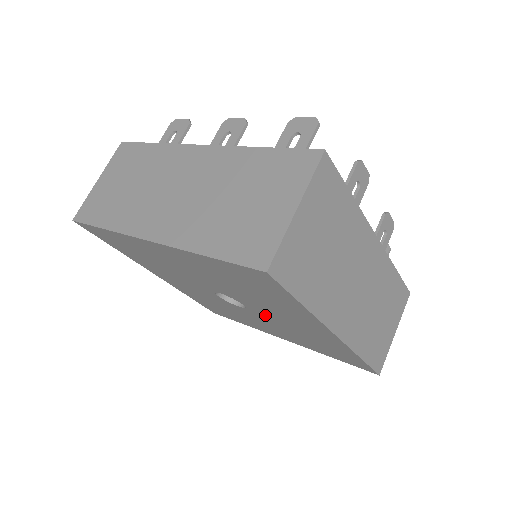
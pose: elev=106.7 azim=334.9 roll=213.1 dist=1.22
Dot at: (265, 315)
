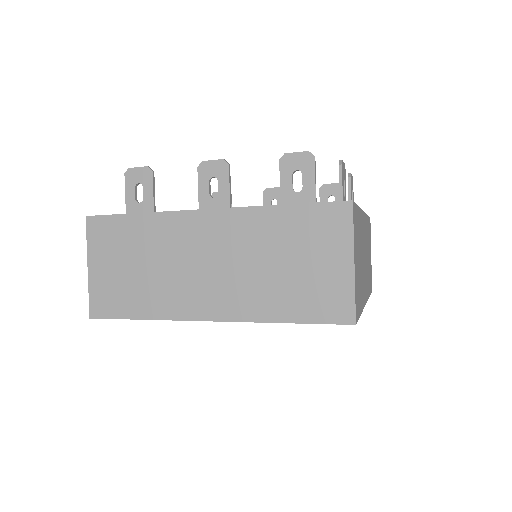
Dot at: occluded
